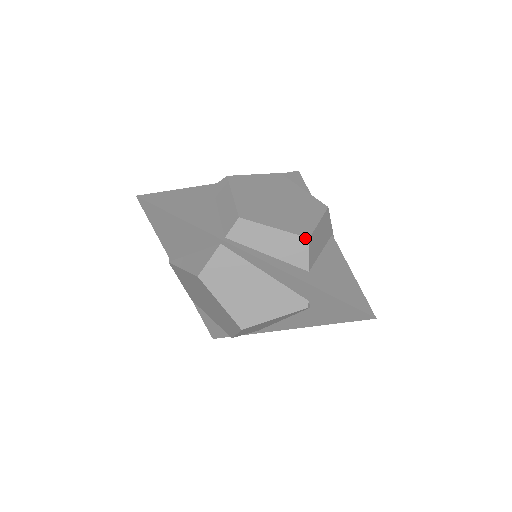
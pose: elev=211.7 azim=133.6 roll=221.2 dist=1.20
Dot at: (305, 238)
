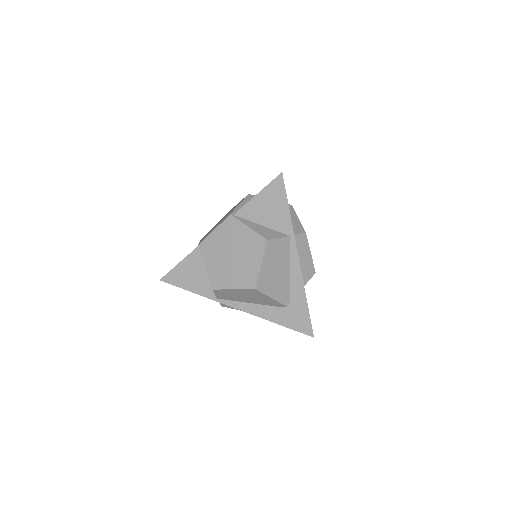
Dot at: occluded
